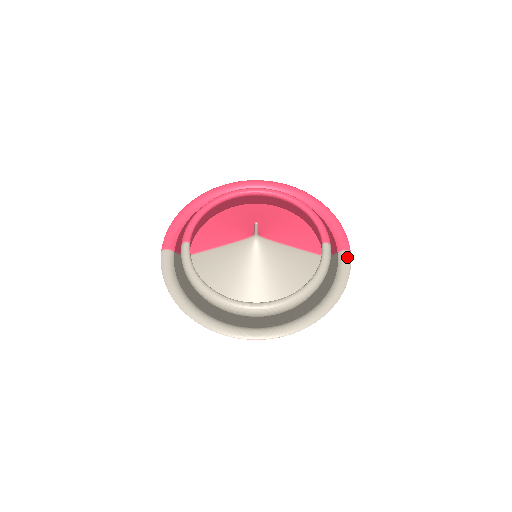
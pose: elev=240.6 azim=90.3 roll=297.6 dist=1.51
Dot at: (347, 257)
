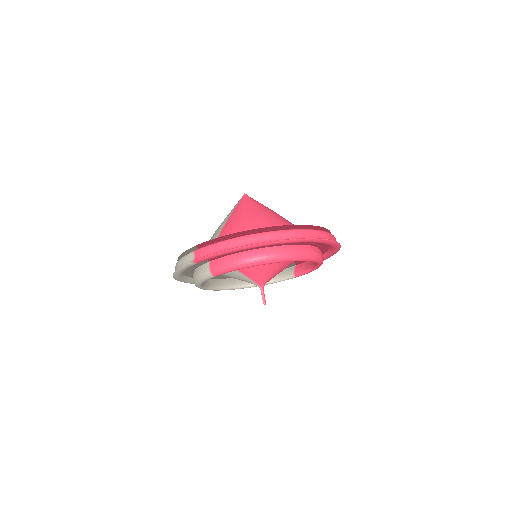
Dot at: occluded
